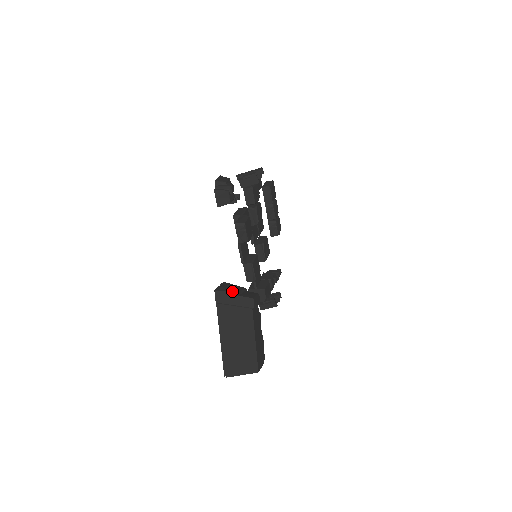
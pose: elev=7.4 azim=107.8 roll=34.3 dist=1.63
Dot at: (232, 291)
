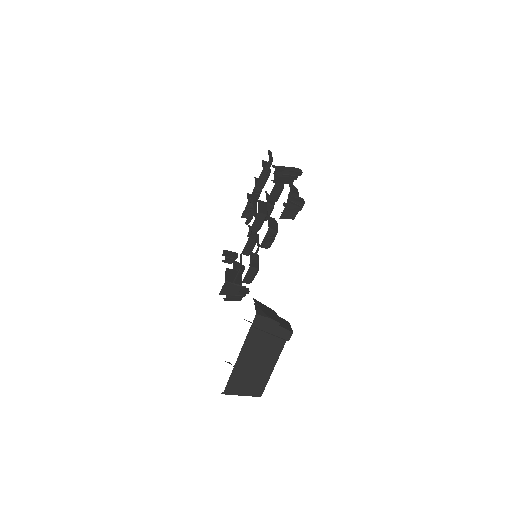
Dot at: (275, 320)
